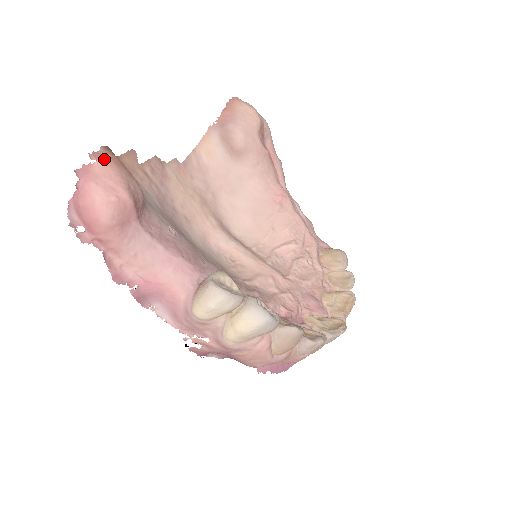
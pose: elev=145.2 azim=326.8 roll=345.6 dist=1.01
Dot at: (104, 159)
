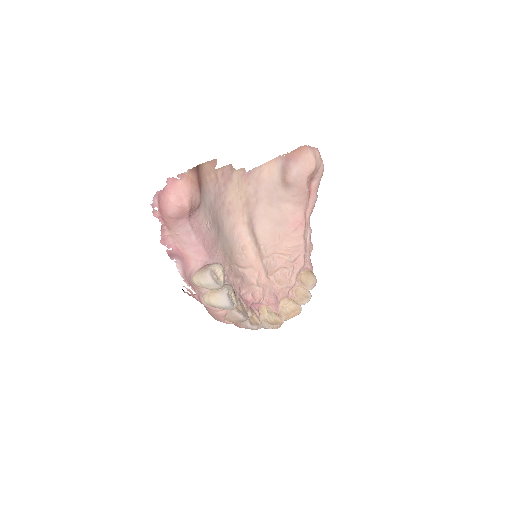
Dot at: (186, 179)
